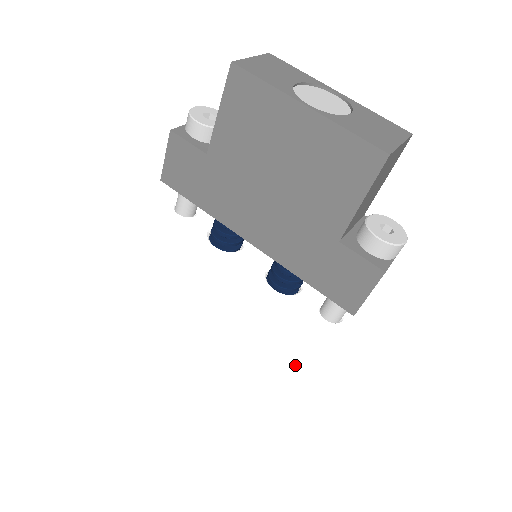
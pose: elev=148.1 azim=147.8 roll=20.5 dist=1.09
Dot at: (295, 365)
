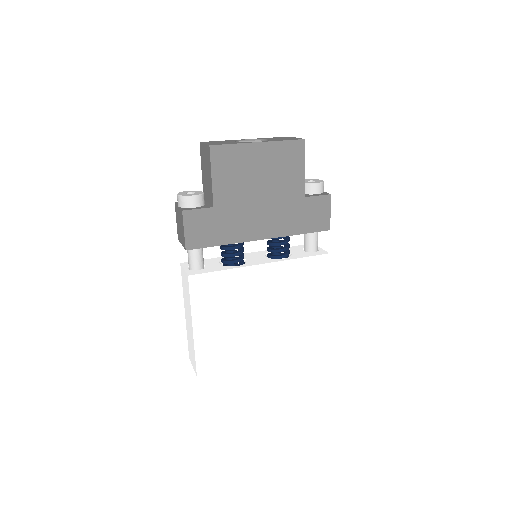
Dot at: (318, 292)
